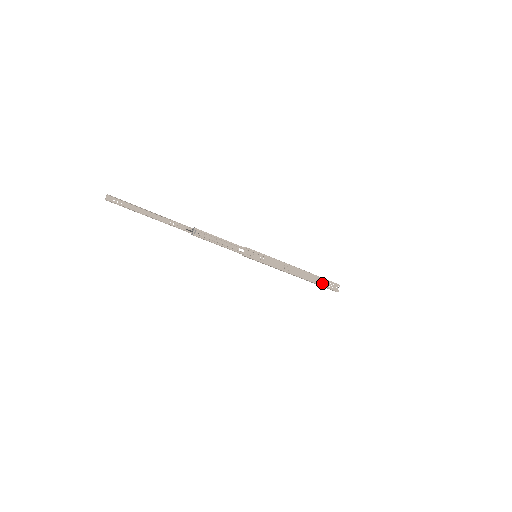
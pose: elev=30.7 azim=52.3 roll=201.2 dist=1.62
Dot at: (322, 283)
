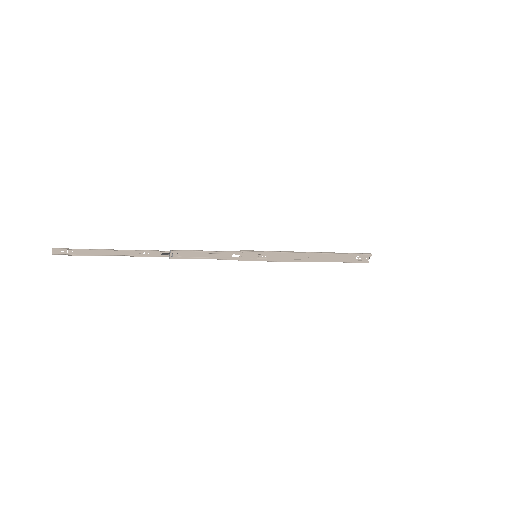
Dot at: (347, 259)
